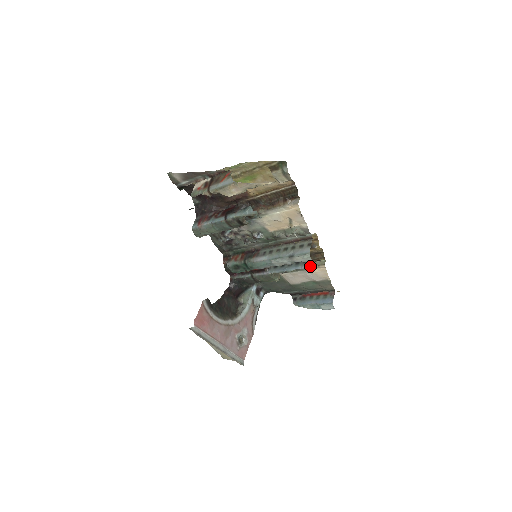
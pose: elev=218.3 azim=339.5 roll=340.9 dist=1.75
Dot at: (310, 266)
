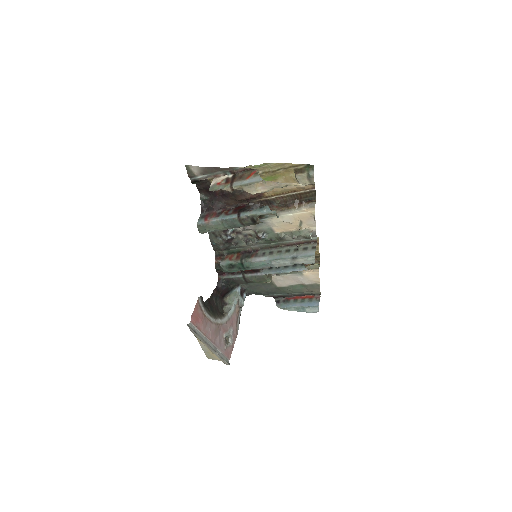
Dot at: occluded
